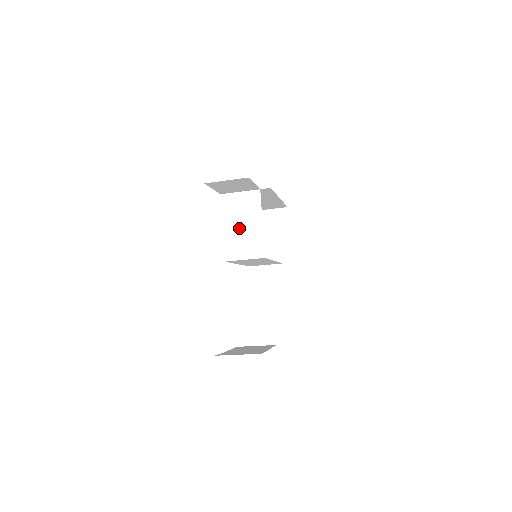
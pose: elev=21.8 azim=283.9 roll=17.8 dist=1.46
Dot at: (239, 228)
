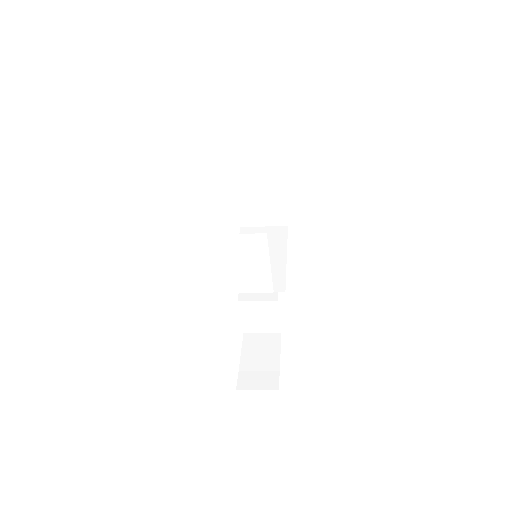
Dot at: (243, 267)
